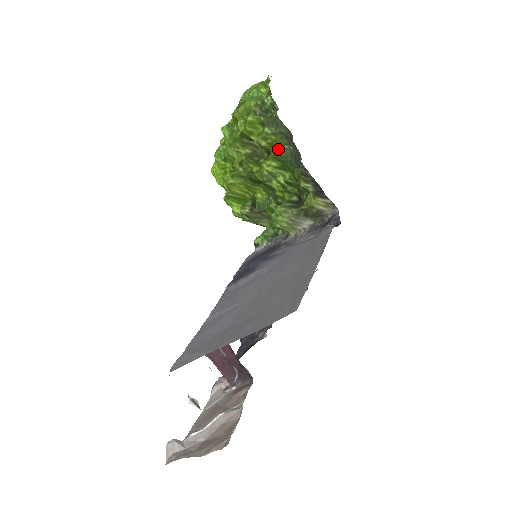
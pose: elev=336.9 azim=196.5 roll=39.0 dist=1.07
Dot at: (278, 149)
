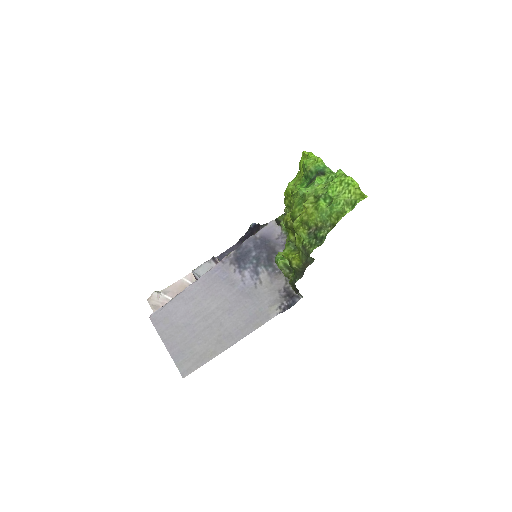
Dot at: (292, 265)
